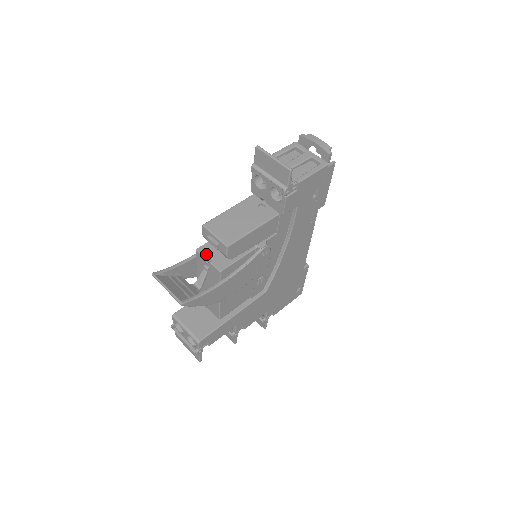
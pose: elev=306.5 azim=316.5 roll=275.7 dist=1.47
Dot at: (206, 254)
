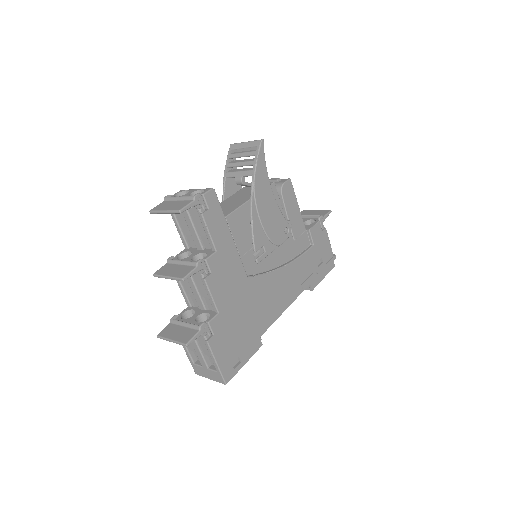
Dot at: occluded
